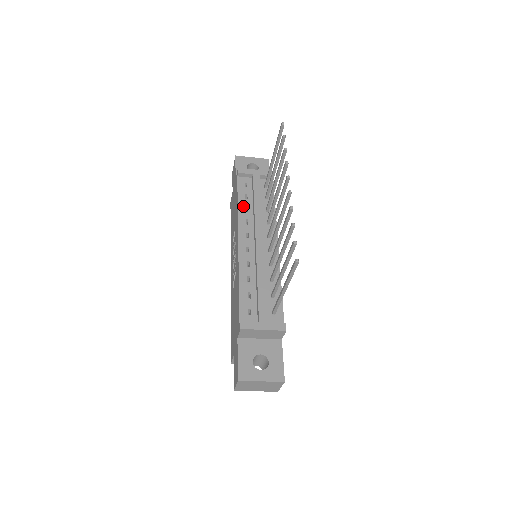
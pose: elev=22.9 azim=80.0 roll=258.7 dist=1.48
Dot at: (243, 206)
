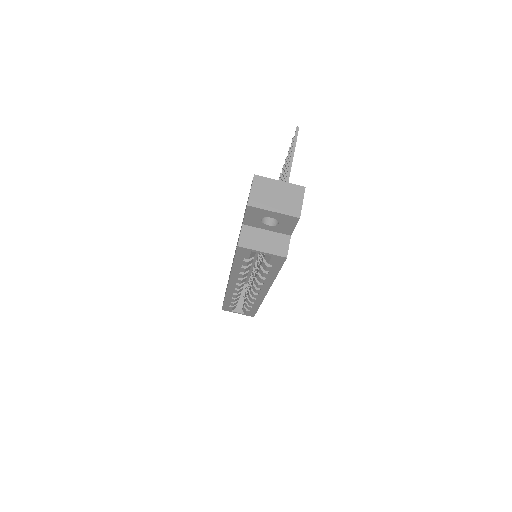
Dot at: occluded
